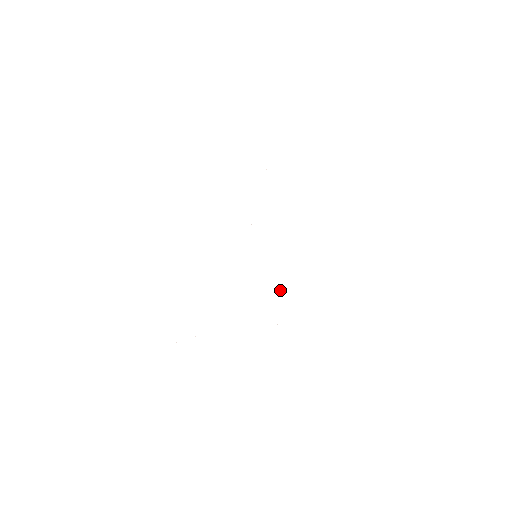
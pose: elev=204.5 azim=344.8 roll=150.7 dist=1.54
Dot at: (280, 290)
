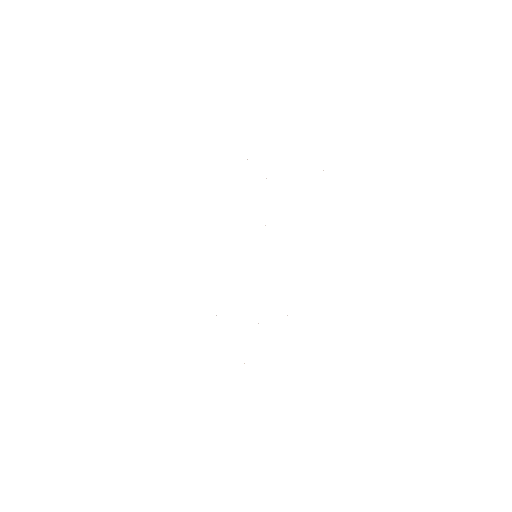
Dot at: occluded
